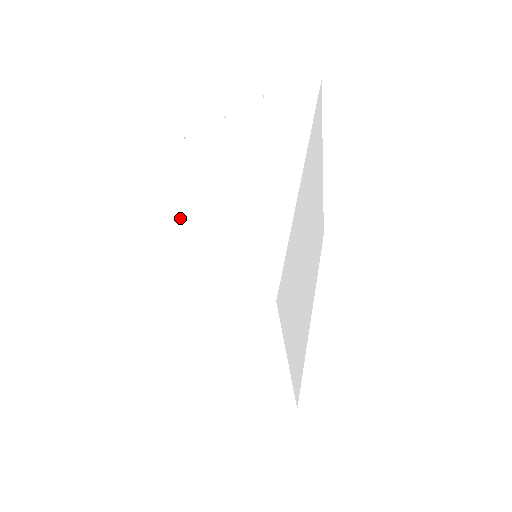
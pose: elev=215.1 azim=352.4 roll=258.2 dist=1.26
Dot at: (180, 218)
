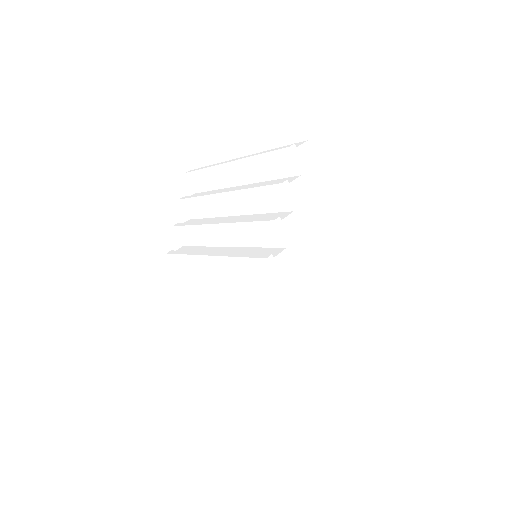
Dot at: (317, 311)
